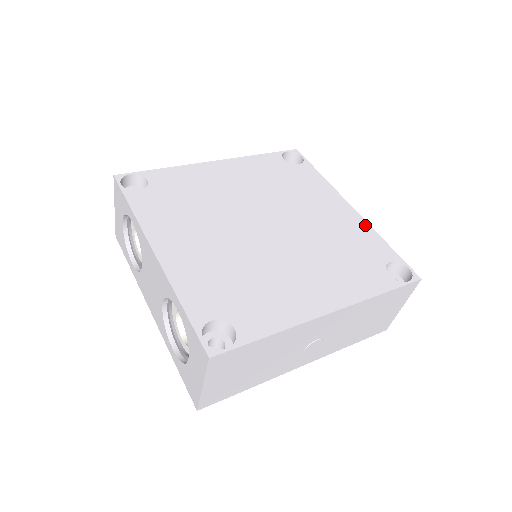
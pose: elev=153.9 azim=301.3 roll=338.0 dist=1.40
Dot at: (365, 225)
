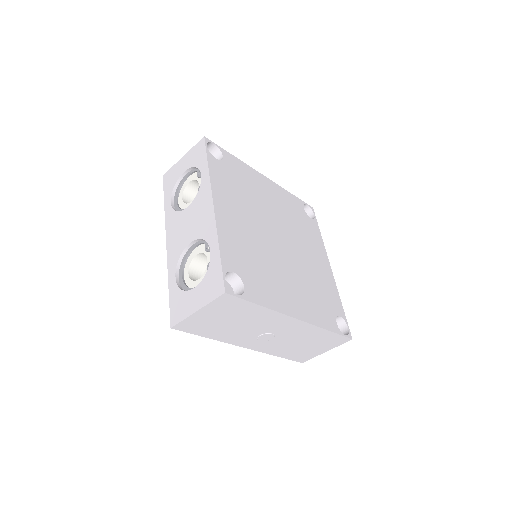
Dot at: (334, 284)
